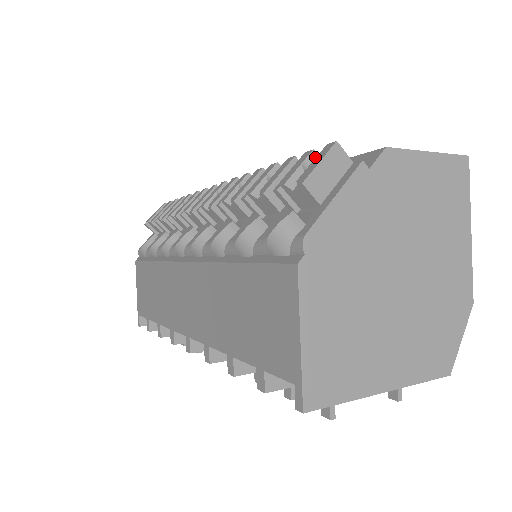
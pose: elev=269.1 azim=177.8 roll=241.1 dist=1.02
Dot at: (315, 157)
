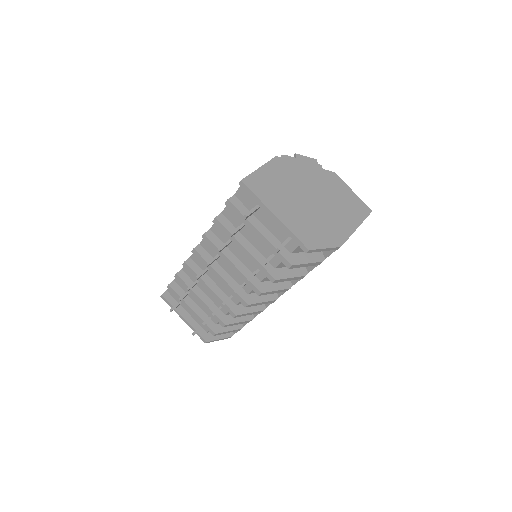
Dot at: occluded
